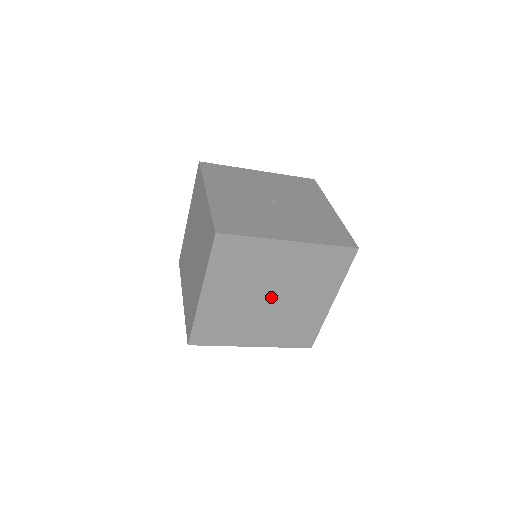
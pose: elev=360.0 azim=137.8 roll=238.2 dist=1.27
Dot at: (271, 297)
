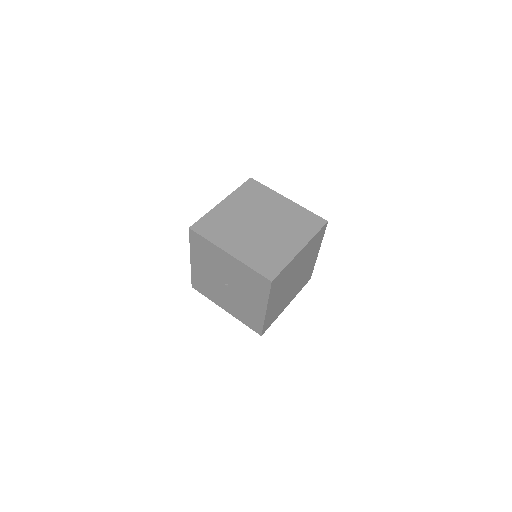
Dot at: (261, 224)
